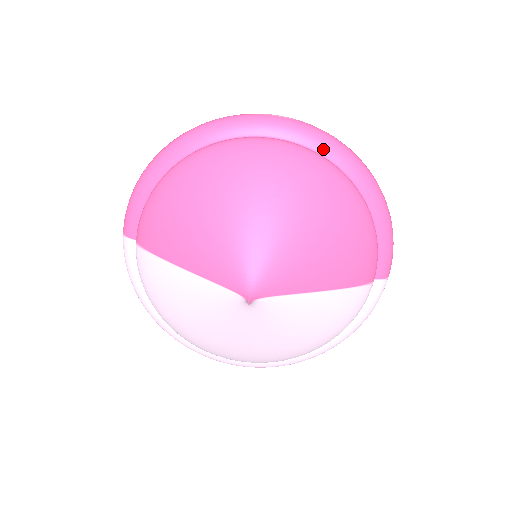
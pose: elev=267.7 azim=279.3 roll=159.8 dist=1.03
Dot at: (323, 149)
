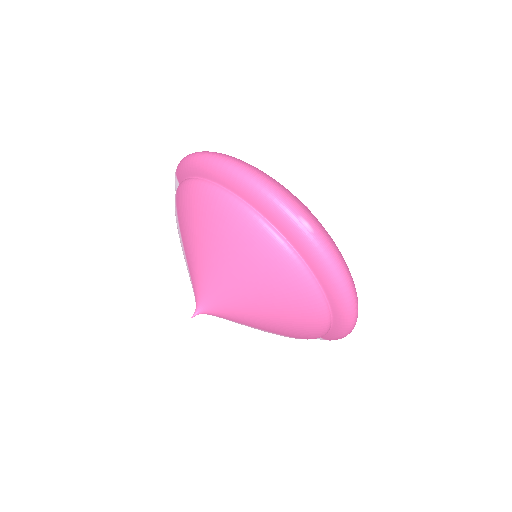
Dot at: (319, 274)
